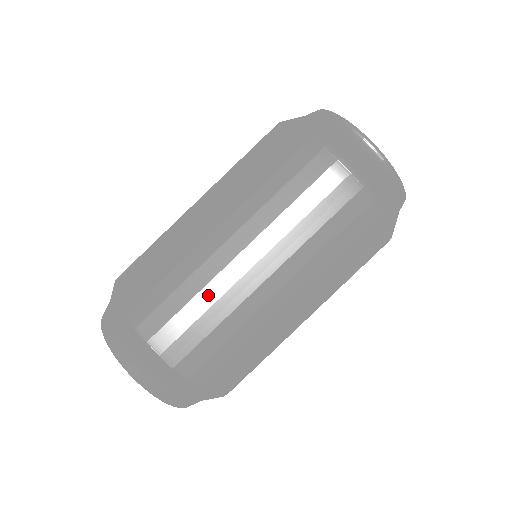
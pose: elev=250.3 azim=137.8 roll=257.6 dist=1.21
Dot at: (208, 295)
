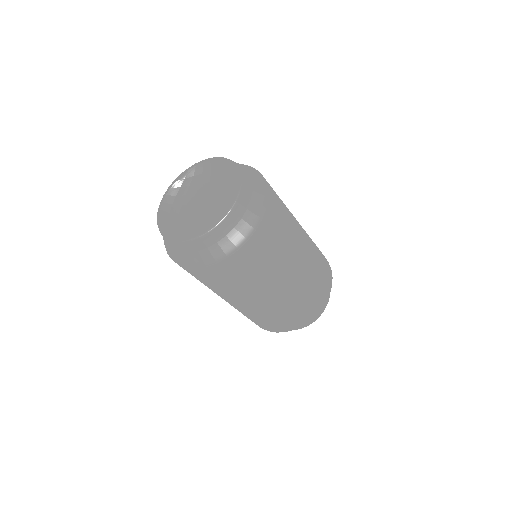
Dot at: (288, 212)
